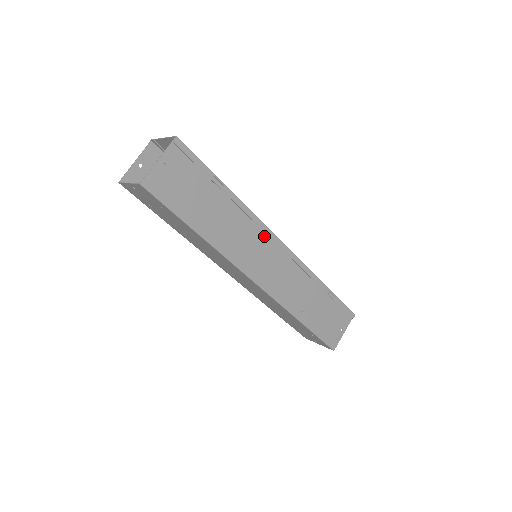
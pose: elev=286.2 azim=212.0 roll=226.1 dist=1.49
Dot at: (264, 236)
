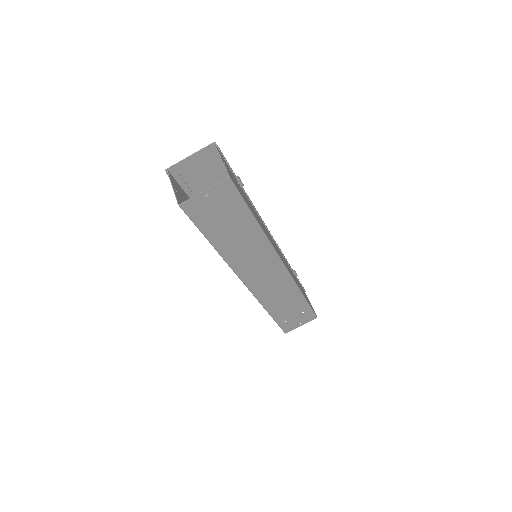
Dot at: occluded
